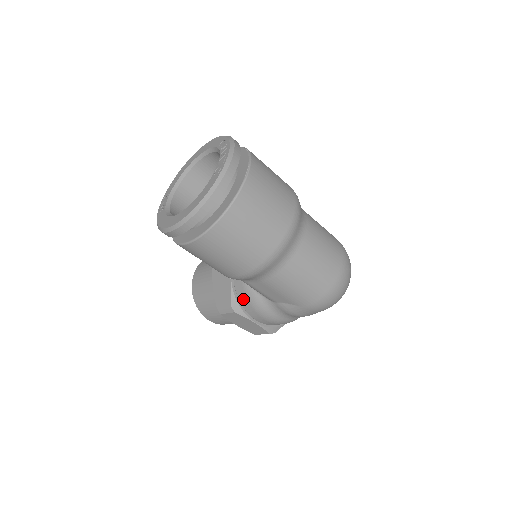
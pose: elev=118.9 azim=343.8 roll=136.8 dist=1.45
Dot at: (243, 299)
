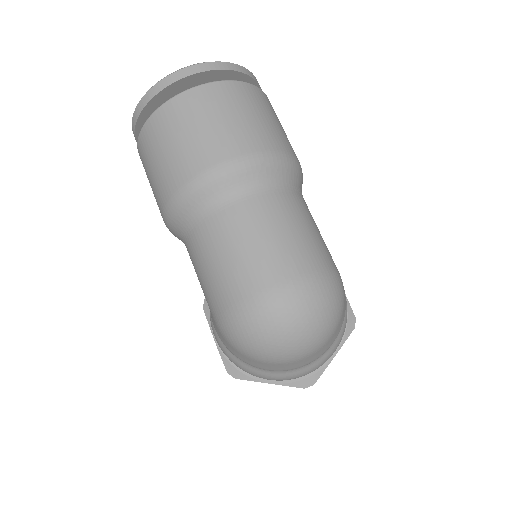
Dot at: occluded
